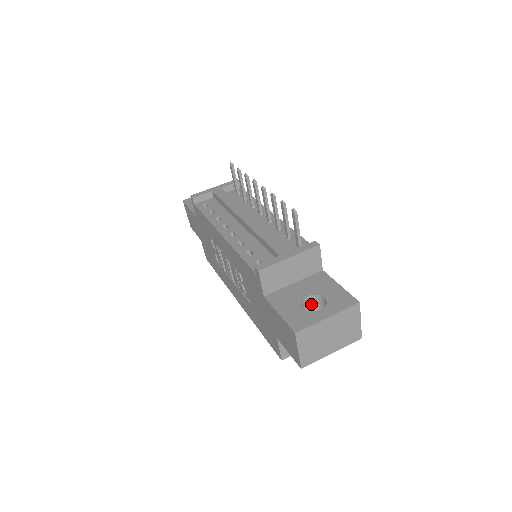
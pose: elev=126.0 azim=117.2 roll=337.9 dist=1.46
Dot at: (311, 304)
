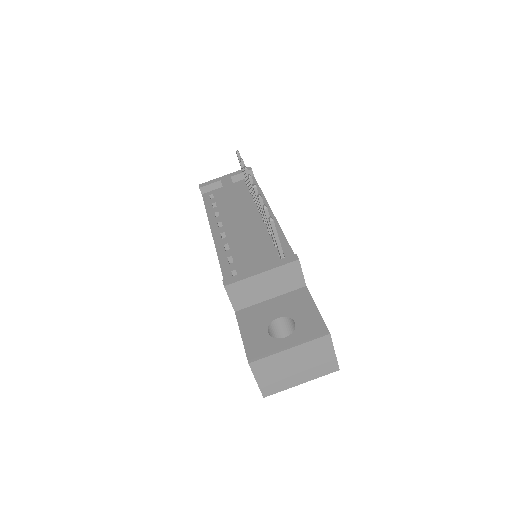
Dot at: (284, 326)
